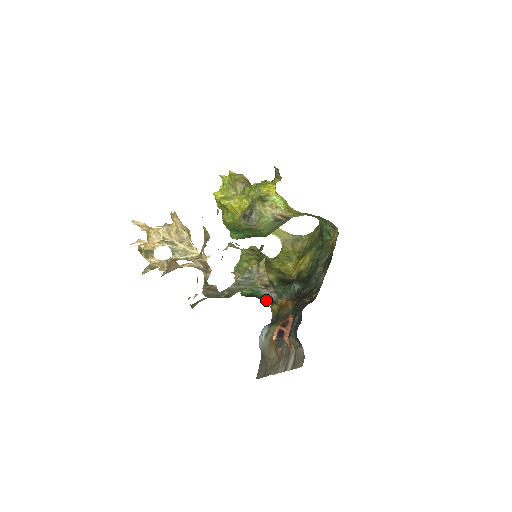
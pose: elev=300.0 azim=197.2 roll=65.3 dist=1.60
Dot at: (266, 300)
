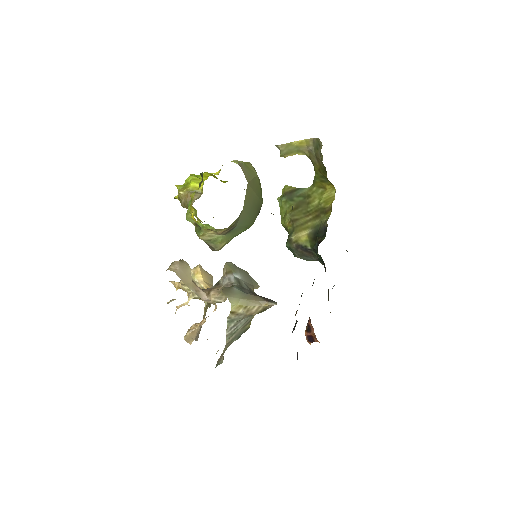
Dot at: occluded
